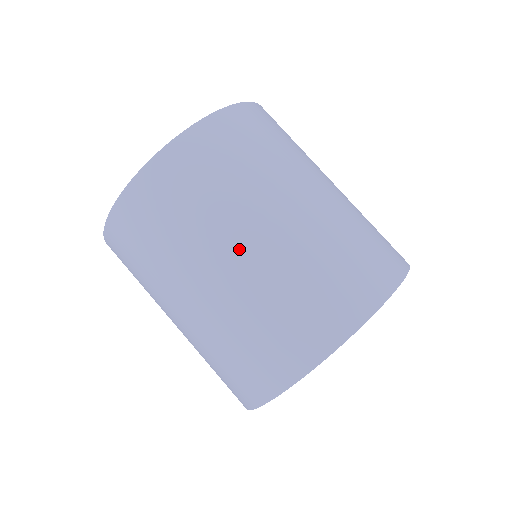
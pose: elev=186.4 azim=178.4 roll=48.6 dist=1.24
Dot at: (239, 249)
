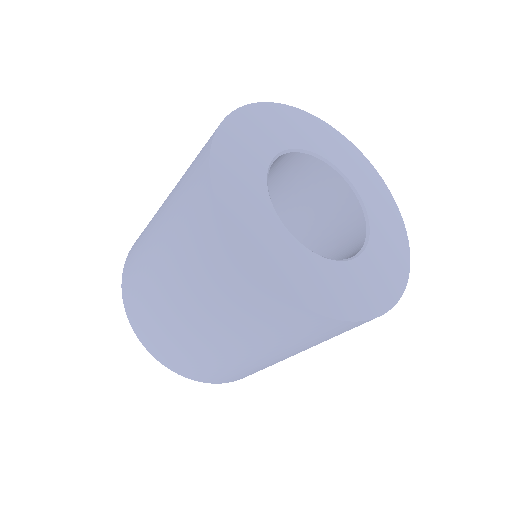
Dot at: (156, 231)
